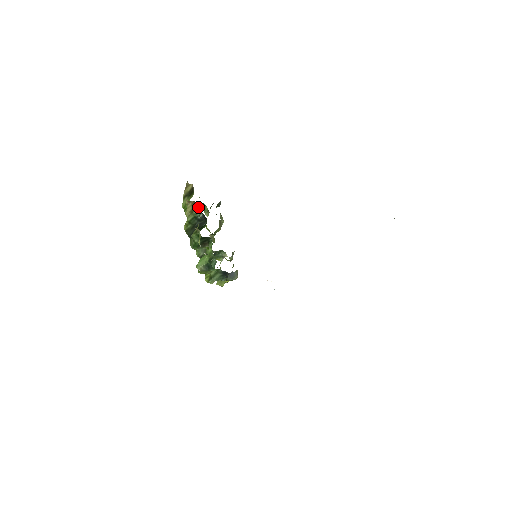
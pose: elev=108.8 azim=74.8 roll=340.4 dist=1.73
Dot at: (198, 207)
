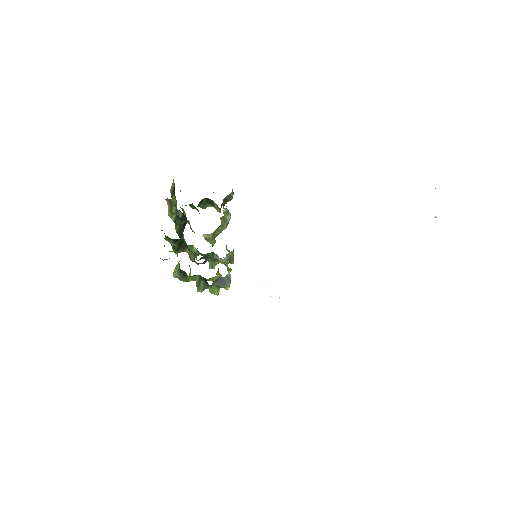
Dot at: (174, 205)
